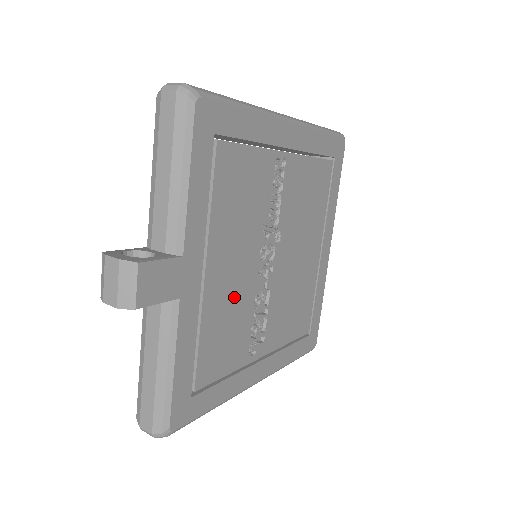
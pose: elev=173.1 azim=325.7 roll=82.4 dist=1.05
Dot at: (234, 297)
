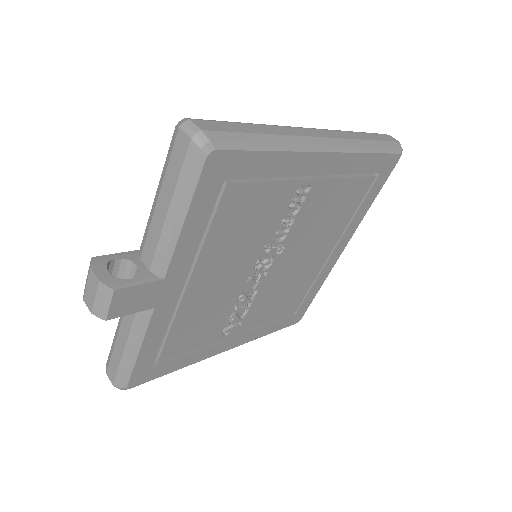
Dot at: (215, 299)
